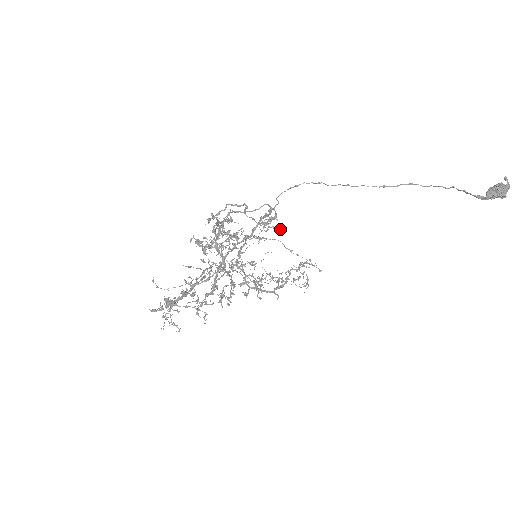
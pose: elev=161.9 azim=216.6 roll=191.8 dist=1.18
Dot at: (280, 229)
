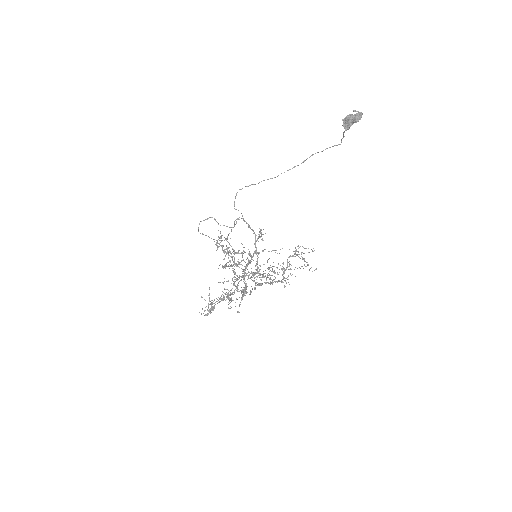
Dot at: (265, 233)
